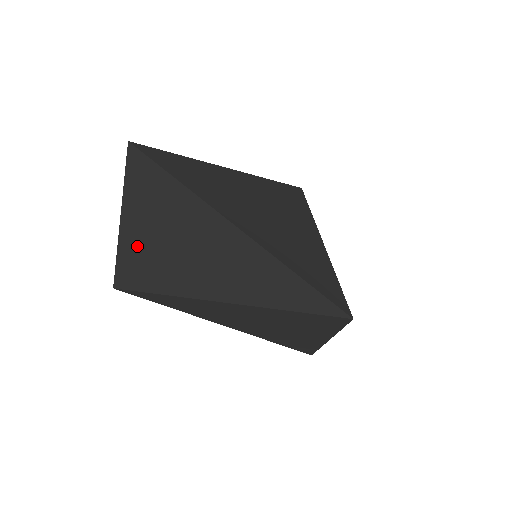
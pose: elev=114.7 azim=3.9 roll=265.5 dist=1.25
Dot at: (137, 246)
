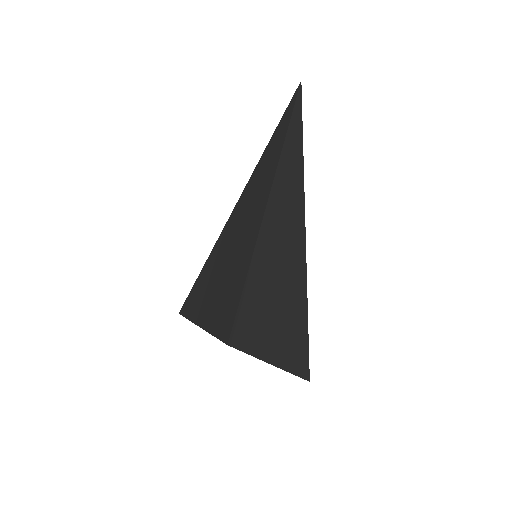
Dot at: (258, 278)
